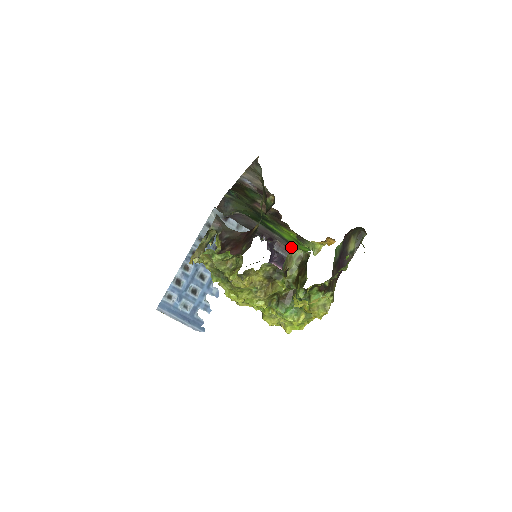
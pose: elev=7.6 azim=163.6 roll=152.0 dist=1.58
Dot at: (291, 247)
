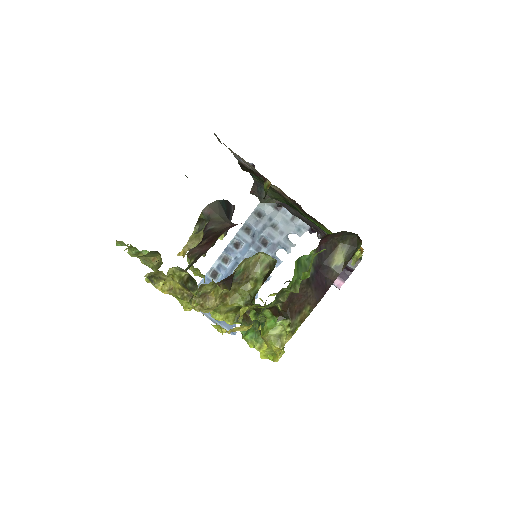
Dot at: occluded
